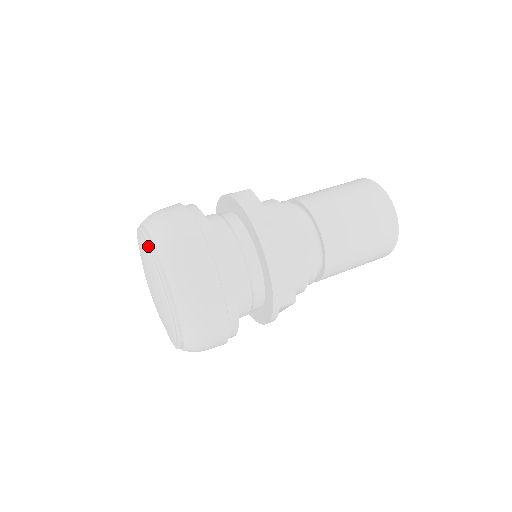
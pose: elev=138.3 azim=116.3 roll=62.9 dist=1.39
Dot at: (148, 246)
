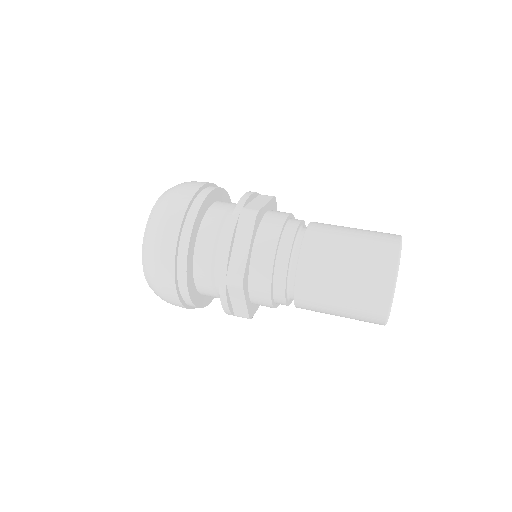
Dot at: (146, 231)
